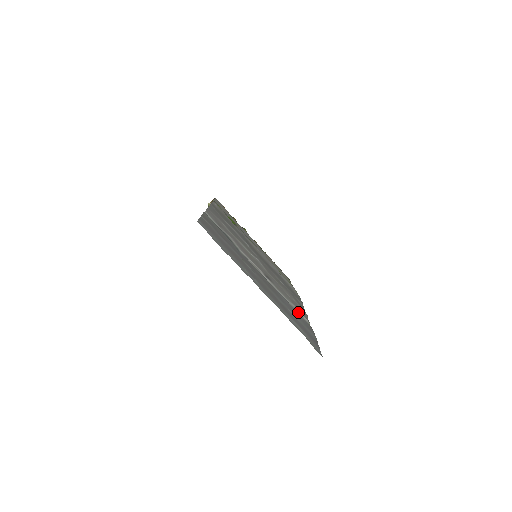
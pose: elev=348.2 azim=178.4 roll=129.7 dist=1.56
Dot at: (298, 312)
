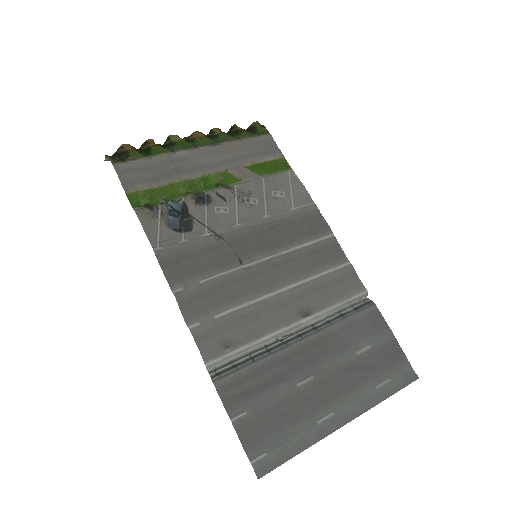
Dot at: (351, 300)
